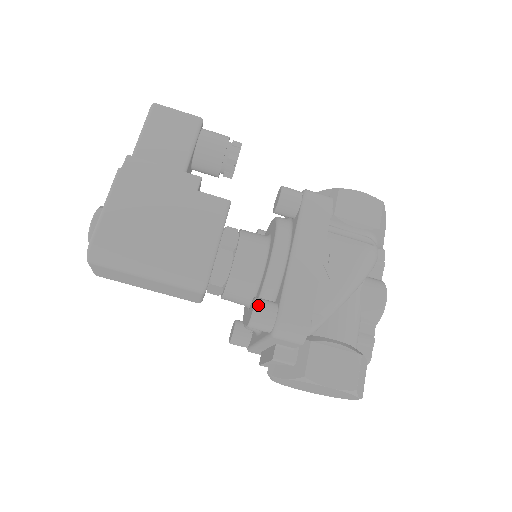
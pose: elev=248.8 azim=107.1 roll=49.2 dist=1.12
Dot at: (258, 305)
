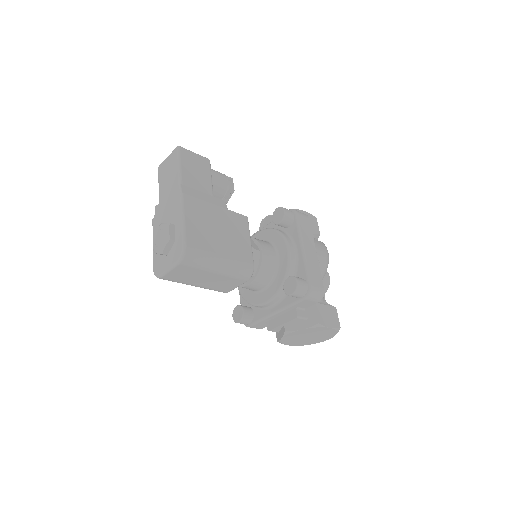
Dot at: (298, 279)
